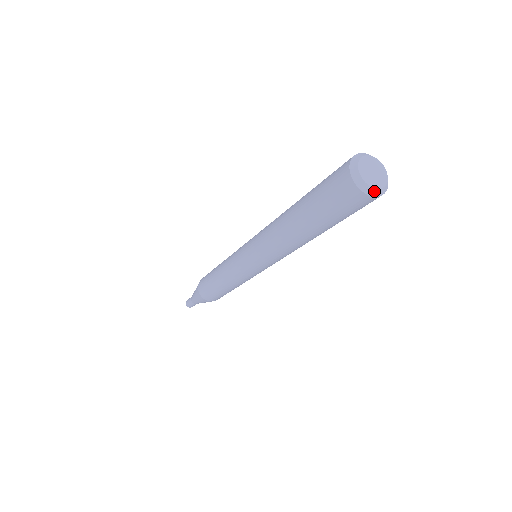
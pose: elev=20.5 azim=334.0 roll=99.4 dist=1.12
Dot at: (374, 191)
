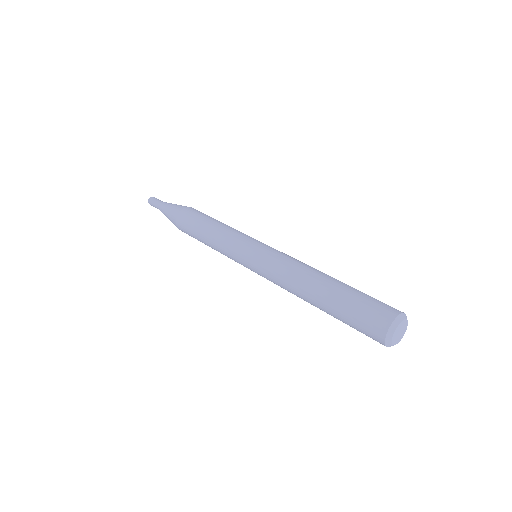
Dot at: occluded
